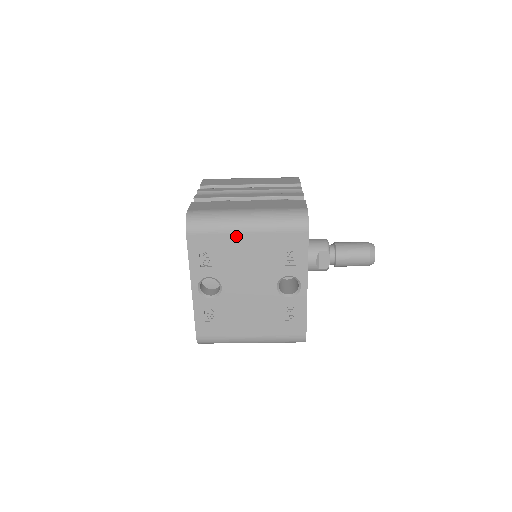
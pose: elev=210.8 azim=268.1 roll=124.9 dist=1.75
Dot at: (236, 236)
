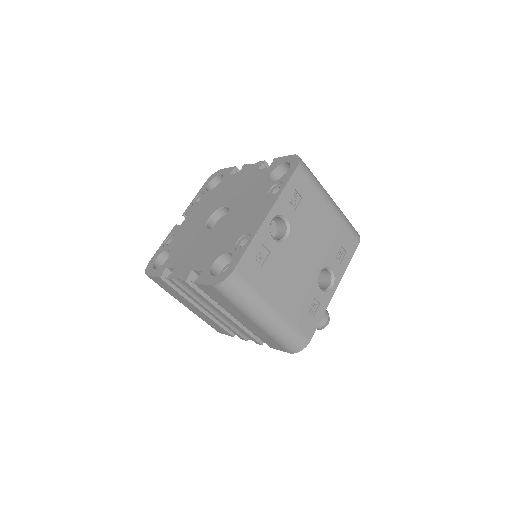
Dot at: (324, 203)
